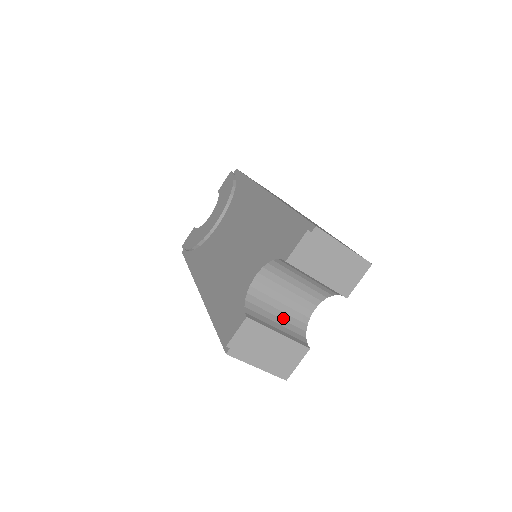
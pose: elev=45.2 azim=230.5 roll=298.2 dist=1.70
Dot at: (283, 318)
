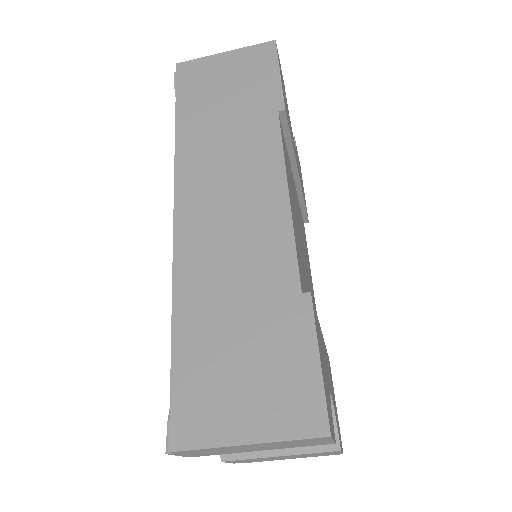
Dot at: occluded
